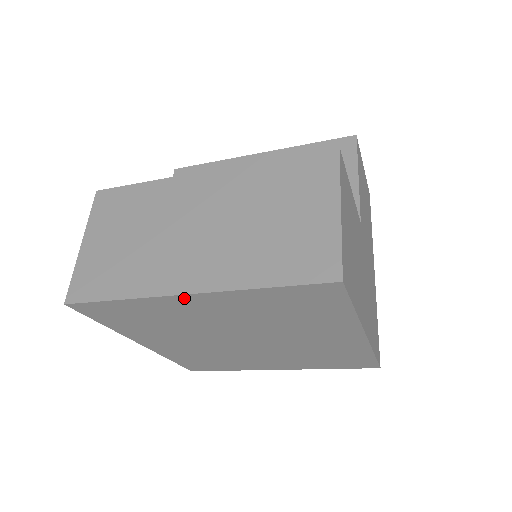
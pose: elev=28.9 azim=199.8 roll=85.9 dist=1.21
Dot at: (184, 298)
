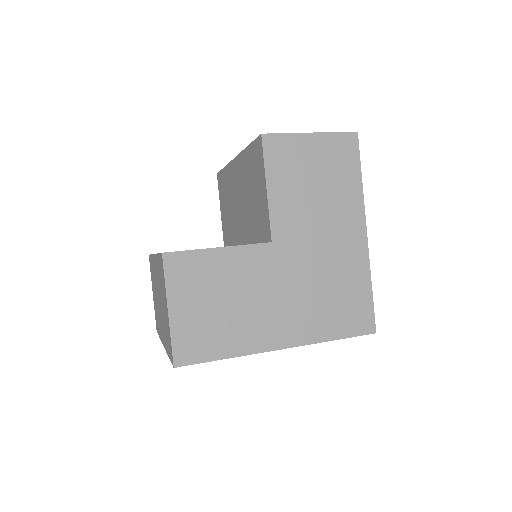
Dot at: occluded
